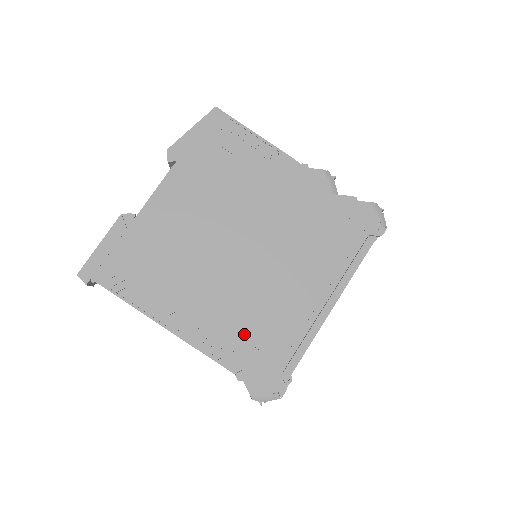
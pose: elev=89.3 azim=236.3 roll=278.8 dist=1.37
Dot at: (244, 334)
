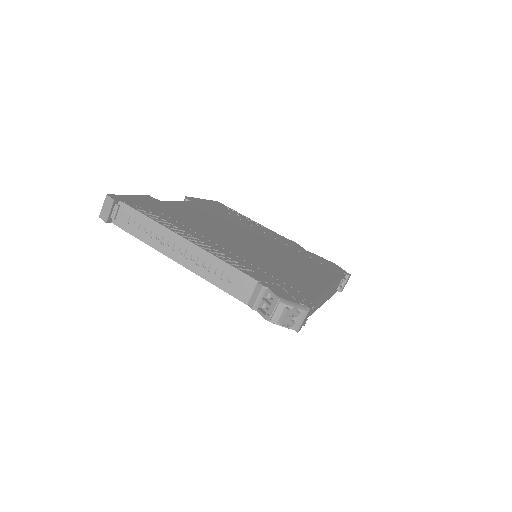
Dot at: (261, 268)
